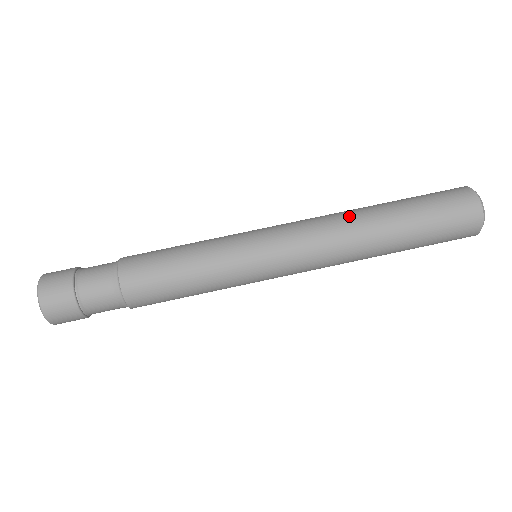
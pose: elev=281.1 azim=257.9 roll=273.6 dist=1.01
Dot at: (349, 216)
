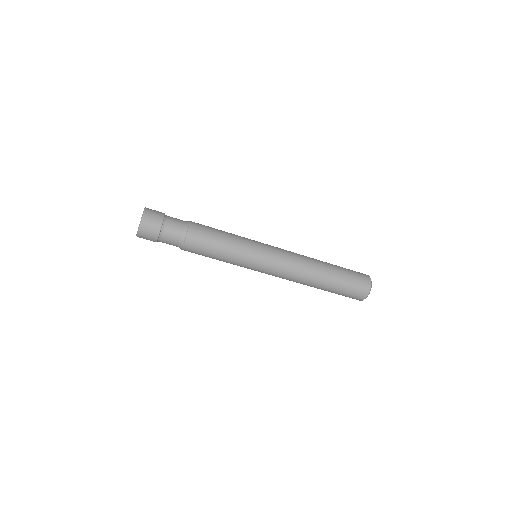
Dot at: (309, 272)
